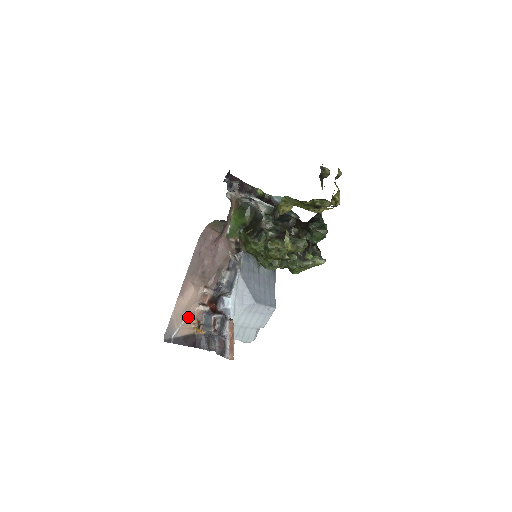
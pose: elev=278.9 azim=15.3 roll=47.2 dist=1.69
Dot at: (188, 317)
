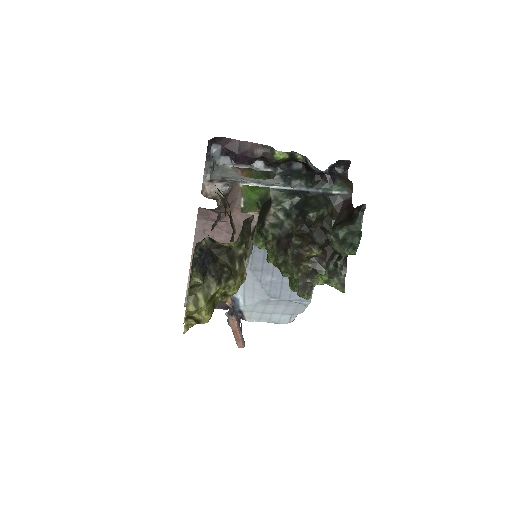
Dot at: occluded
